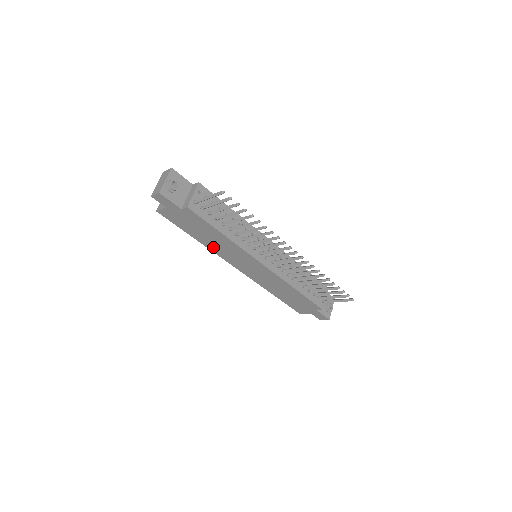
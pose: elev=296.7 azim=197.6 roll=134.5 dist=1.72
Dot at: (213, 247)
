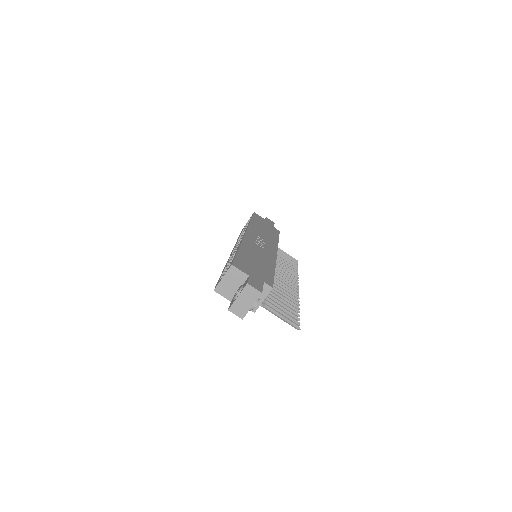
Dot at: occluded
